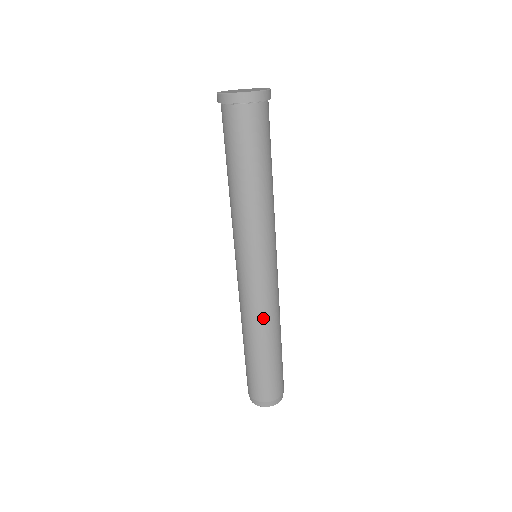
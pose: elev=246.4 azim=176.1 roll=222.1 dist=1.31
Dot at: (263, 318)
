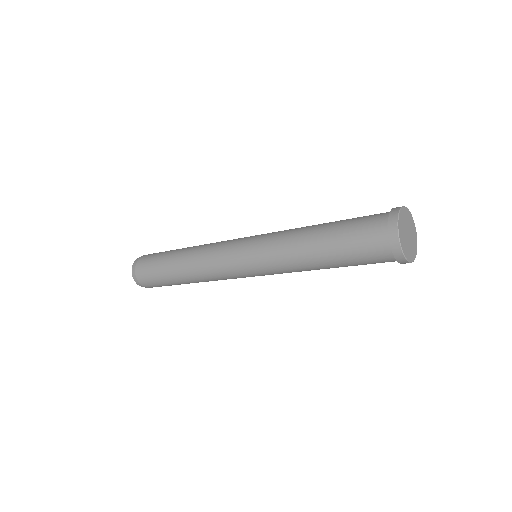
Dot at: (207, 278)
